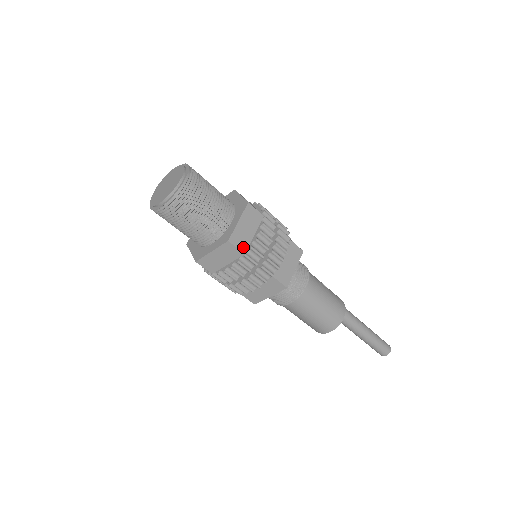
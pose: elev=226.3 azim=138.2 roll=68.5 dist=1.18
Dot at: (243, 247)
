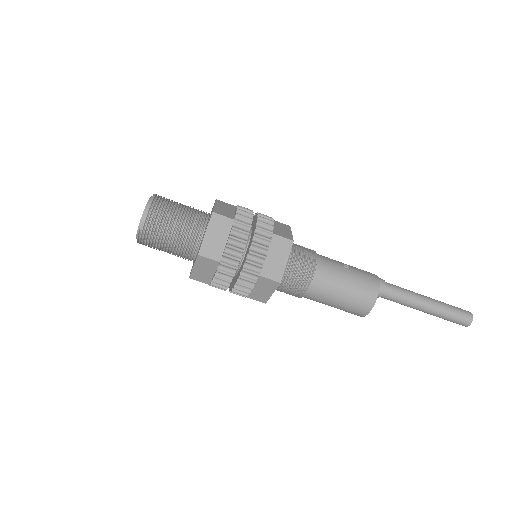
Dot at: (216, 256)
